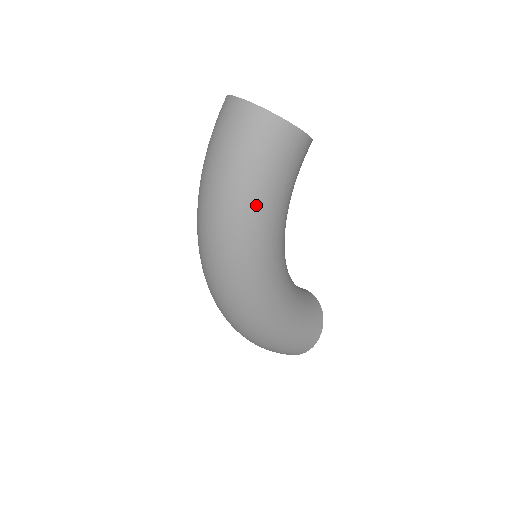
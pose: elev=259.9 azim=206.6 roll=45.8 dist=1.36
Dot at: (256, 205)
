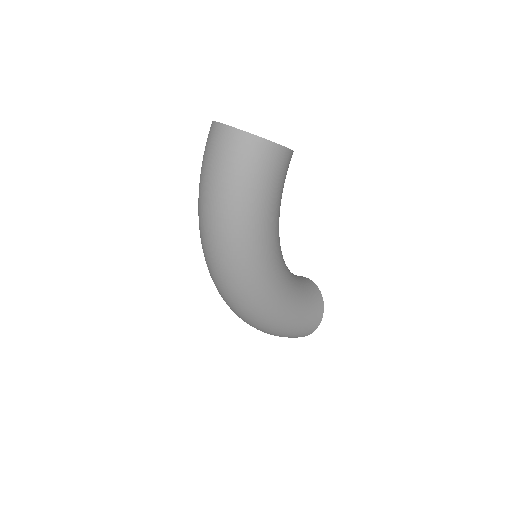
Dot at: (251, 216)
